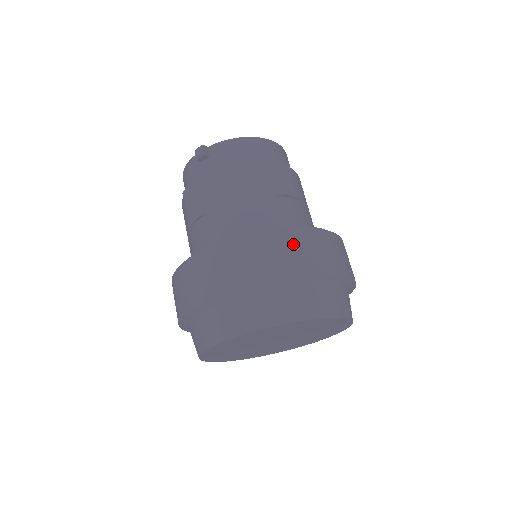
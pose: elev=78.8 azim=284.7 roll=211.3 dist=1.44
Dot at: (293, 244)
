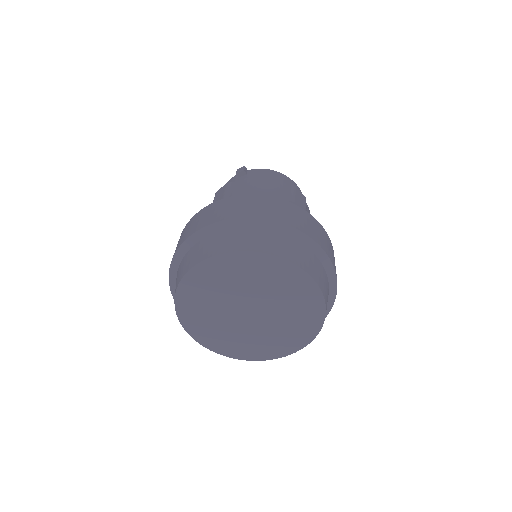
Dot at: (292, 211)
